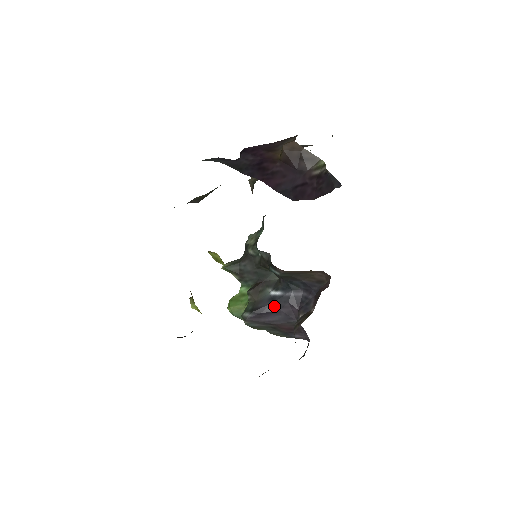
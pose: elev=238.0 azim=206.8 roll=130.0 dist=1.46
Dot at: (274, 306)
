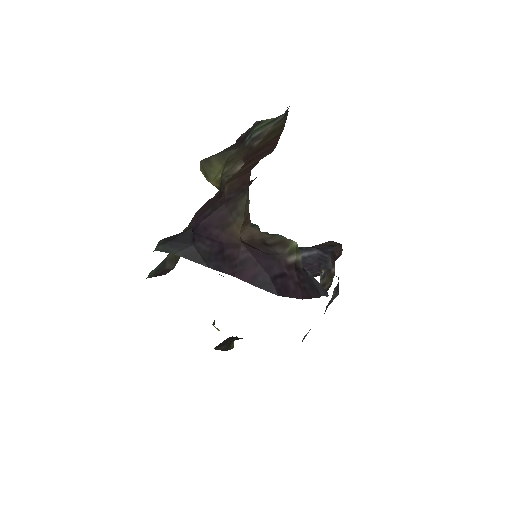
Dot at: occluded
